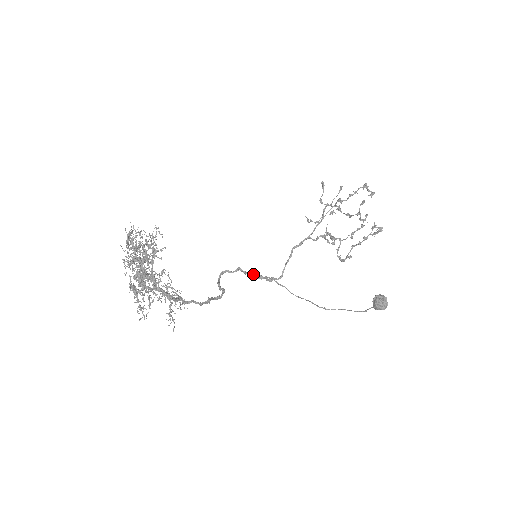
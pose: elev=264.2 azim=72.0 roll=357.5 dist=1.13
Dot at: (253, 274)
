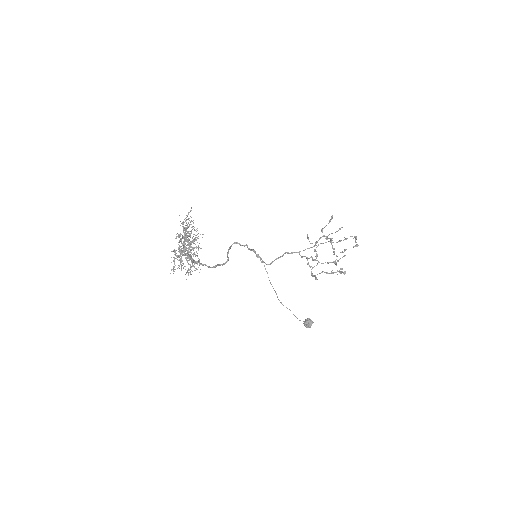
Dot at: (254, 251)
